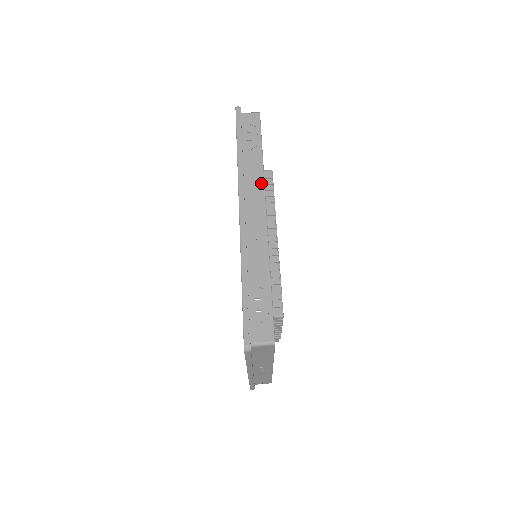
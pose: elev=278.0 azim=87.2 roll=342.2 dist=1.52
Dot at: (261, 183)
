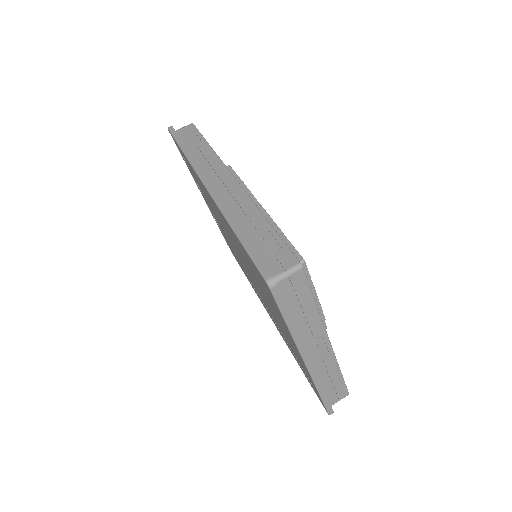
Dot at: (217, 160)
